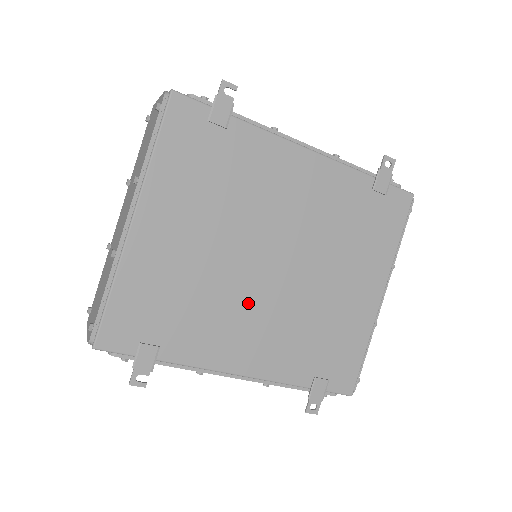
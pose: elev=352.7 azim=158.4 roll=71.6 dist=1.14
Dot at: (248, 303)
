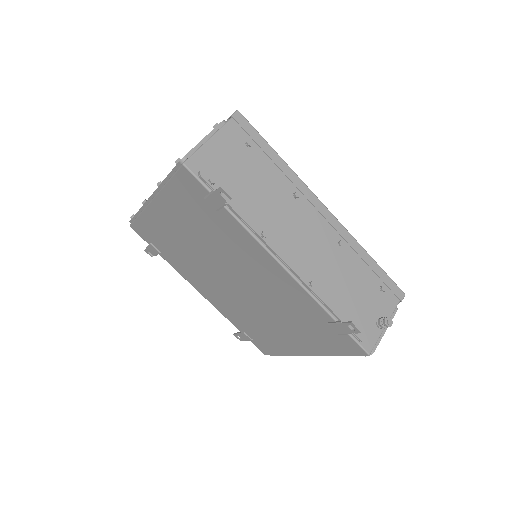
Dot at: (213, 281)
